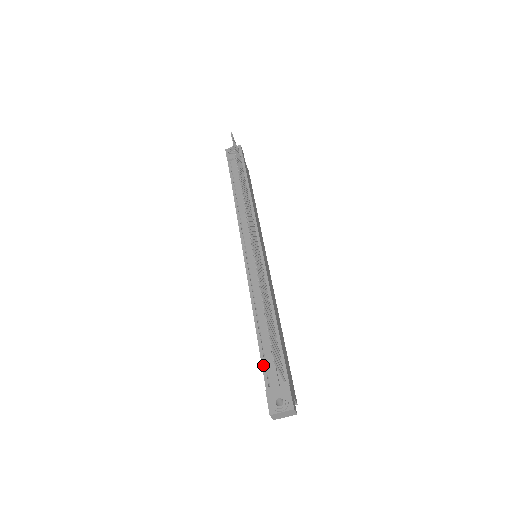
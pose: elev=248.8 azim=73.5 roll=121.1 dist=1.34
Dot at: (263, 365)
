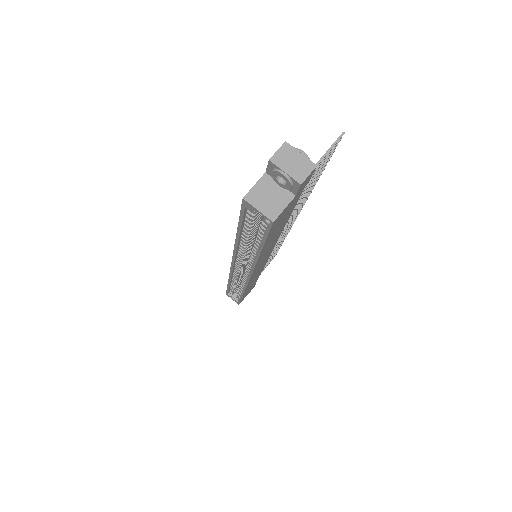
Dot at: occluded
